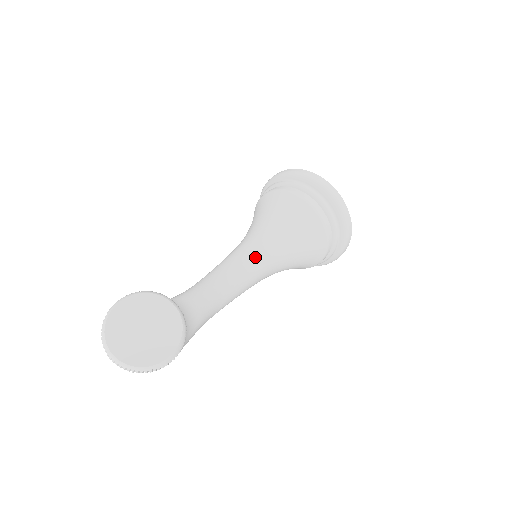
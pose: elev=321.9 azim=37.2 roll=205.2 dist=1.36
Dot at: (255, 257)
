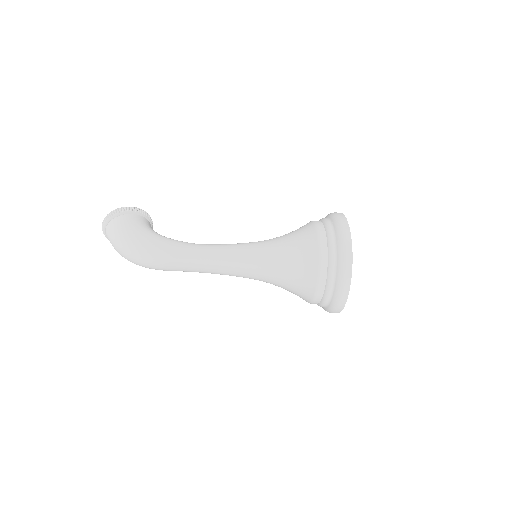
Dot at: occluded
